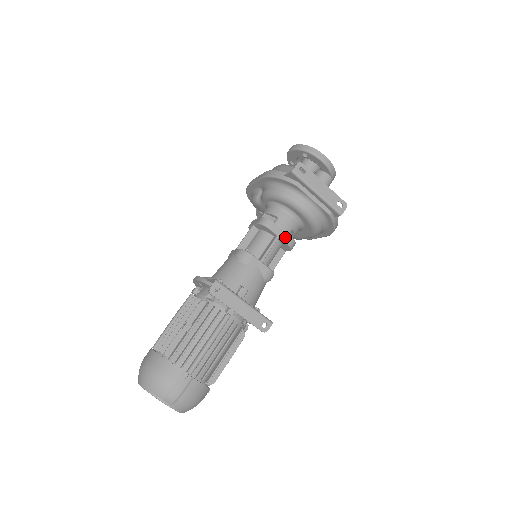
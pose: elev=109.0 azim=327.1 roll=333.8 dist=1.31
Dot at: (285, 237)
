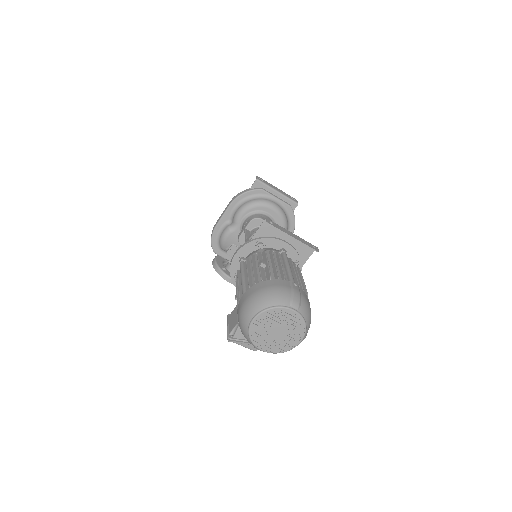
Dot at: occluded
